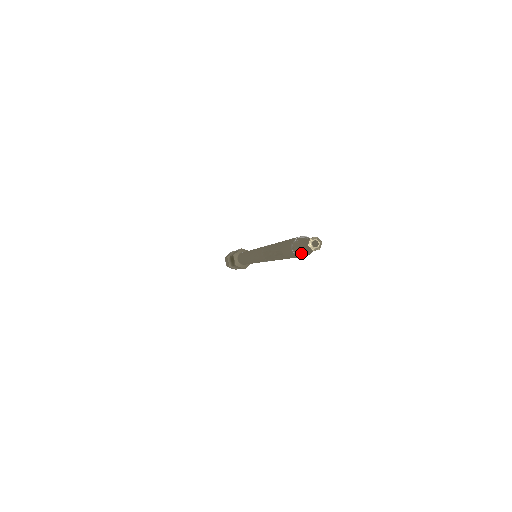
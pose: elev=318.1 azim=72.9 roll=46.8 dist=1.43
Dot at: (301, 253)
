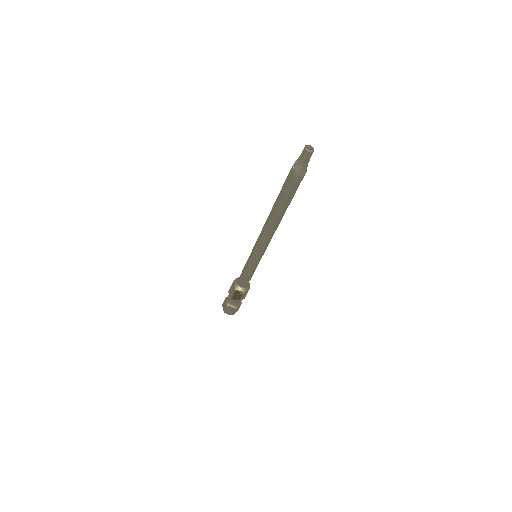
Dot at: (305, 168)
